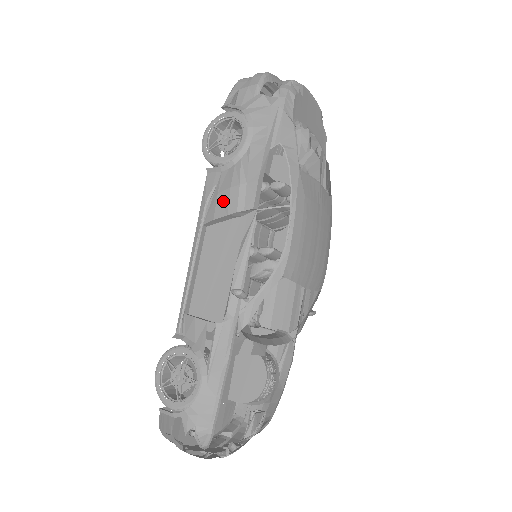
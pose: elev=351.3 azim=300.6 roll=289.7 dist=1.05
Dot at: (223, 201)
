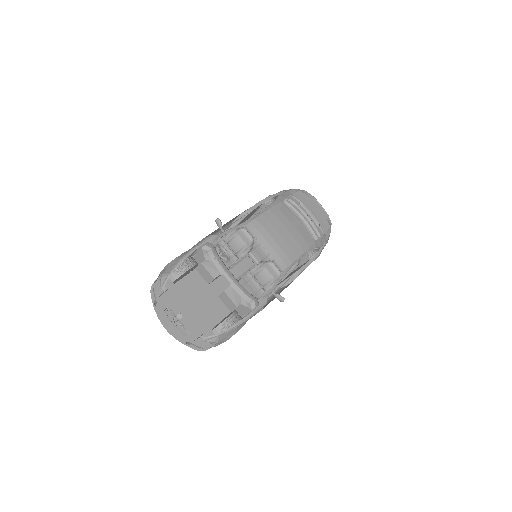
Dot at: occluded
